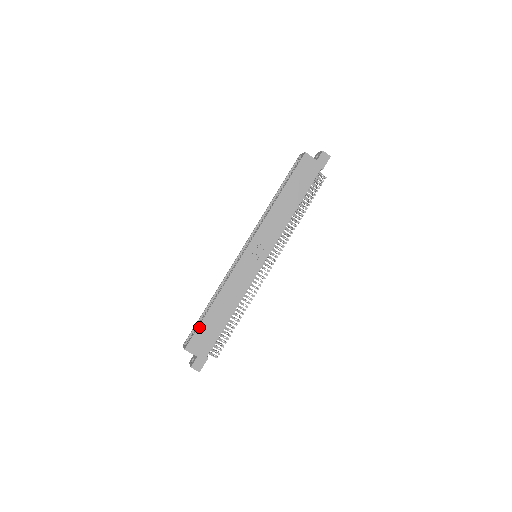
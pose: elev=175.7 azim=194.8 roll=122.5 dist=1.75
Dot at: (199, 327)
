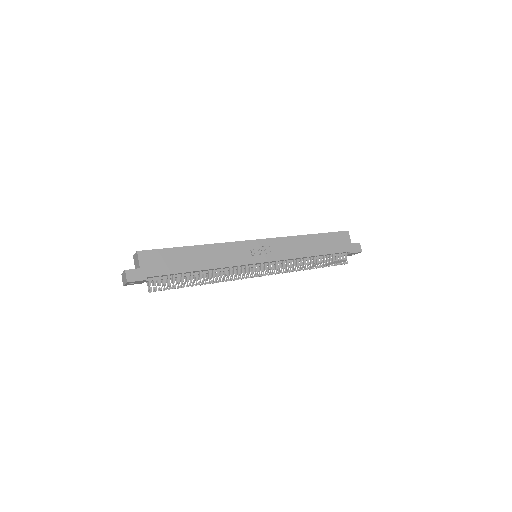
Dot at: (167, 249)
